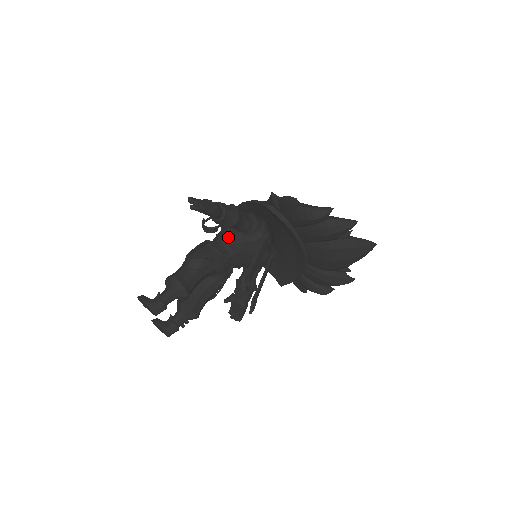
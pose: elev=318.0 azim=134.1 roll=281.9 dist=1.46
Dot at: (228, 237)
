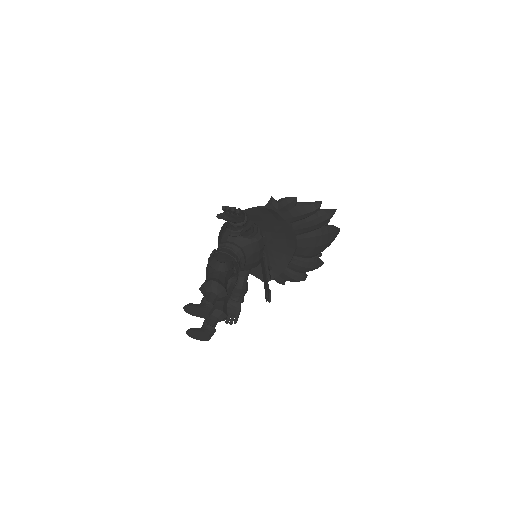
Dot at: (234, 243)
